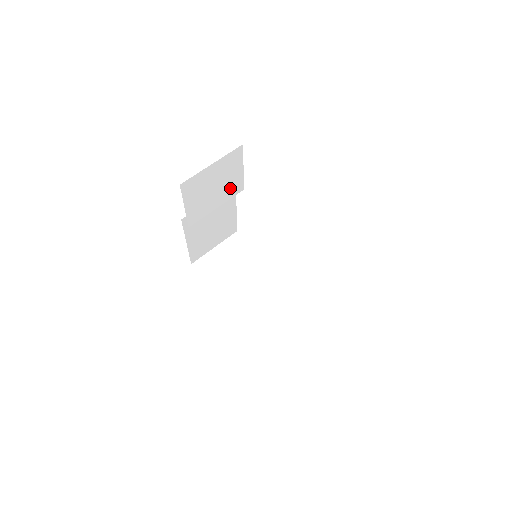
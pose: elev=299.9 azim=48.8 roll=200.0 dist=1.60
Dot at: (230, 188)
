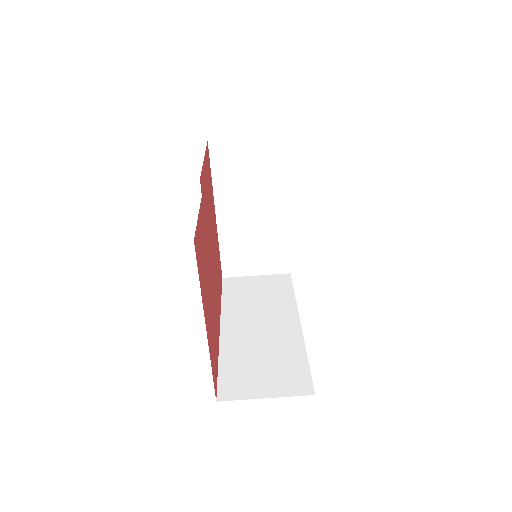
Dot at: occluded
